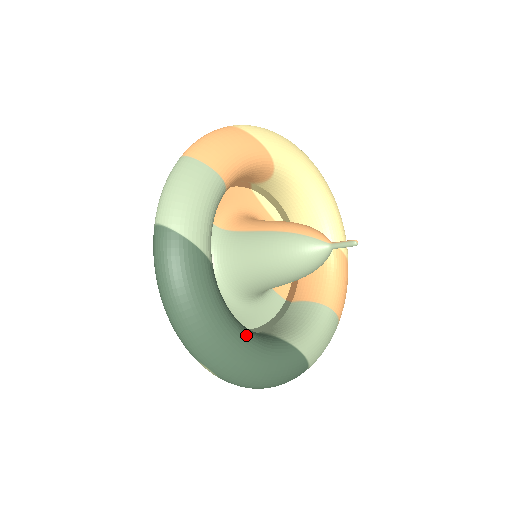
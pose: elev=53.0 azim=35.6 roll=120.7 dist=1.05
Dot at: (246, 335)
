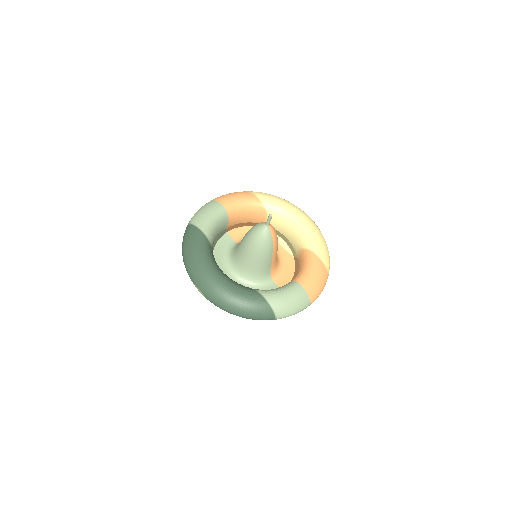
Dot at: (221, 274)
